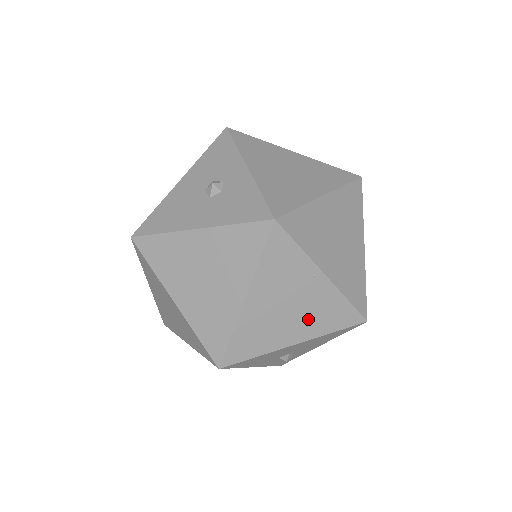
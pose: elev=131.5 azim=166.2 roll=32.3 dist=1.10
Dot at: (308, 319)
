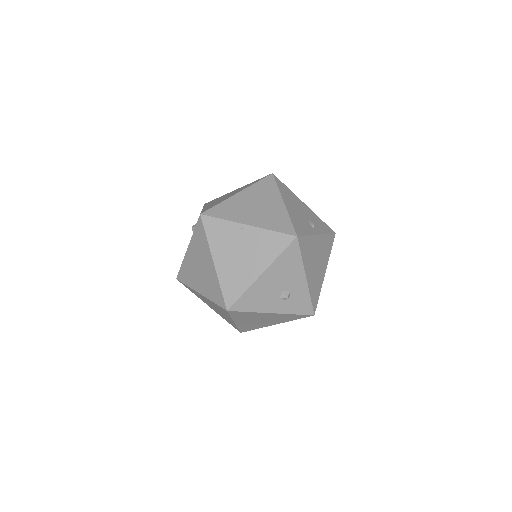
Dot at: (257, 255)
